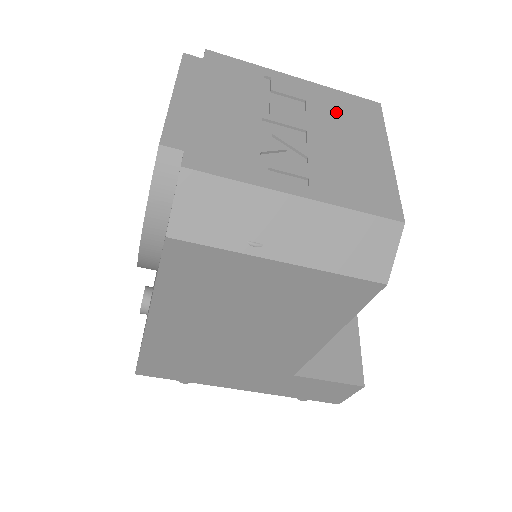
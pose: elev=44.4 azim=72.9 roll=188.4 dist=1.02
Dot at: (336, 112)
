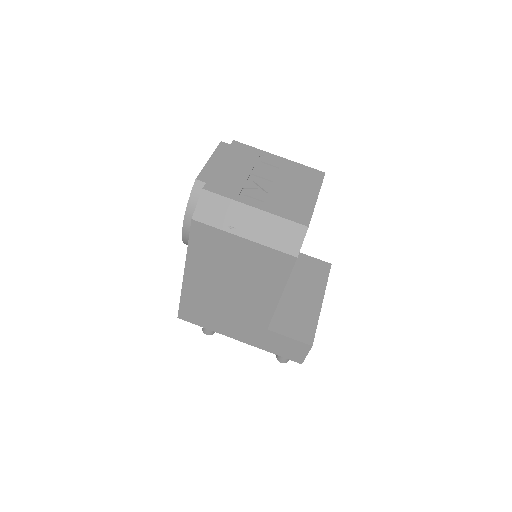
Dot at: (294, 174)
